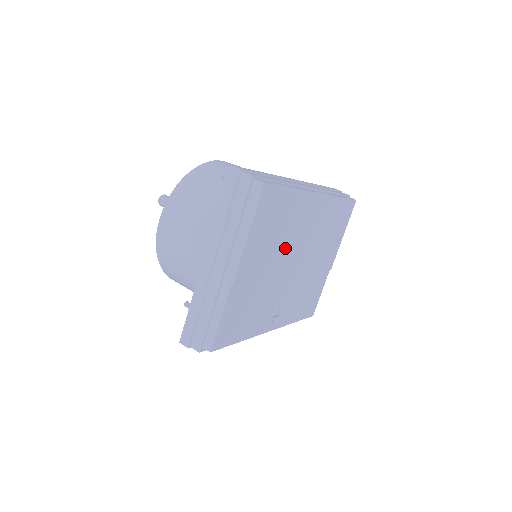
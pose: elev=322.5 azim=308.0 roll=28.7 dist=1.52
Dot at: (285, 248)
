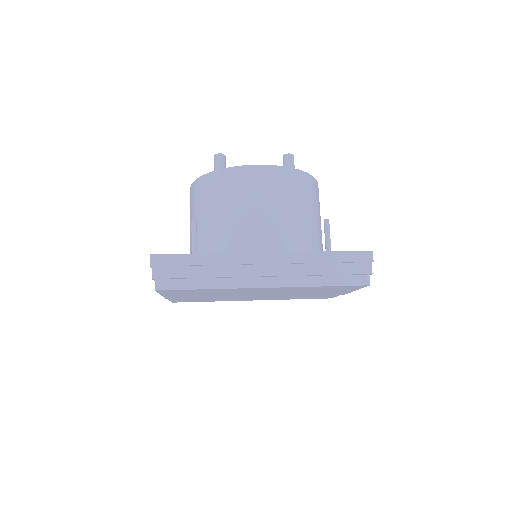
Dot at: (229, 294)
